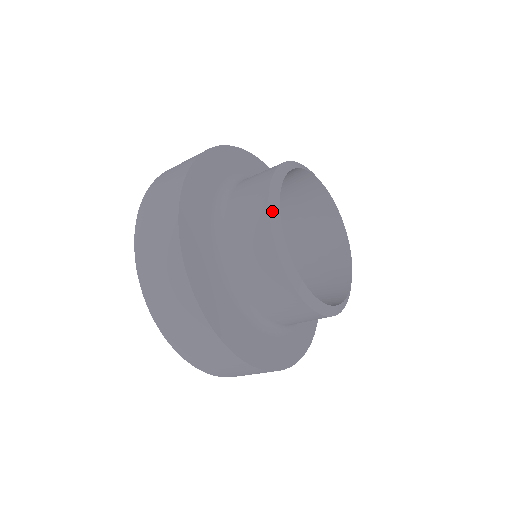
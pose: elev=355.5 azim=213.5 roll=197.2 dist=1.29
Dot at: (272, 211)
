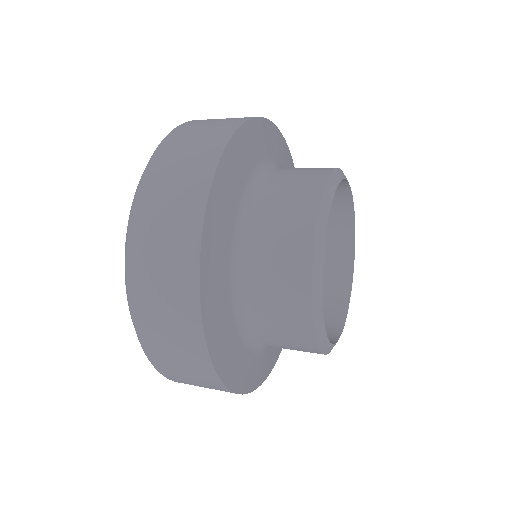
Dot at: (323, 205)
